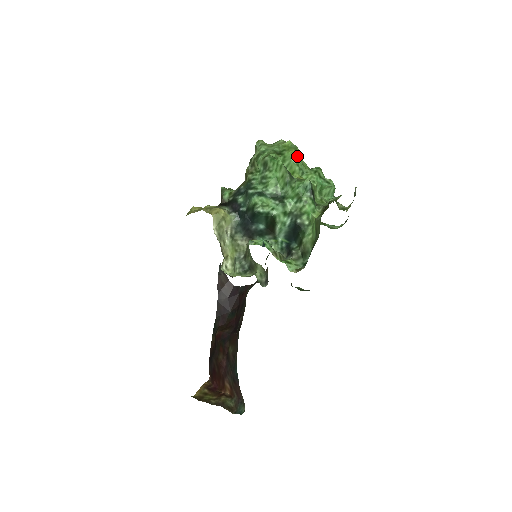
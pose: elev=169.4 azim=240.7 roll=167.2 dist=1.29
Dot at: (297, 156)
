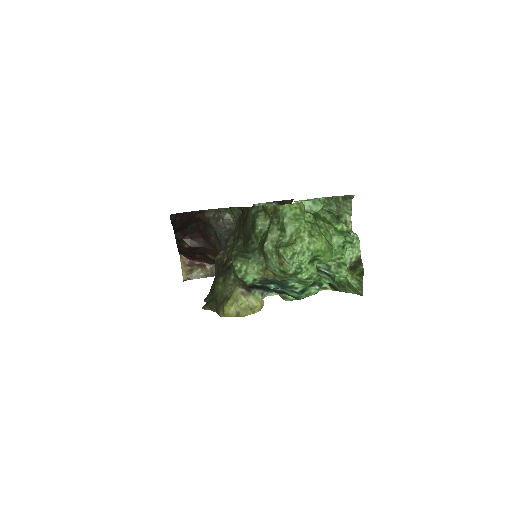
Dot at: (332, 254)
